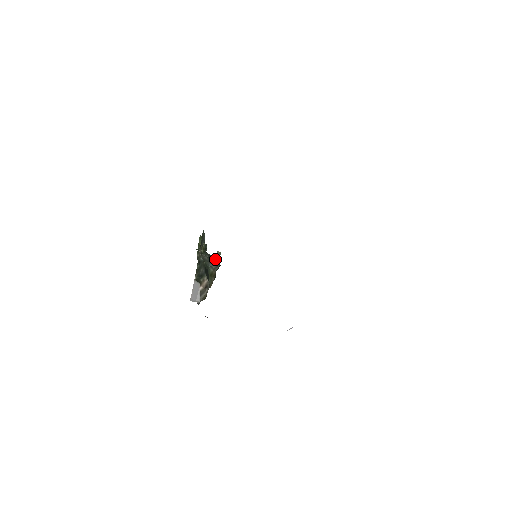
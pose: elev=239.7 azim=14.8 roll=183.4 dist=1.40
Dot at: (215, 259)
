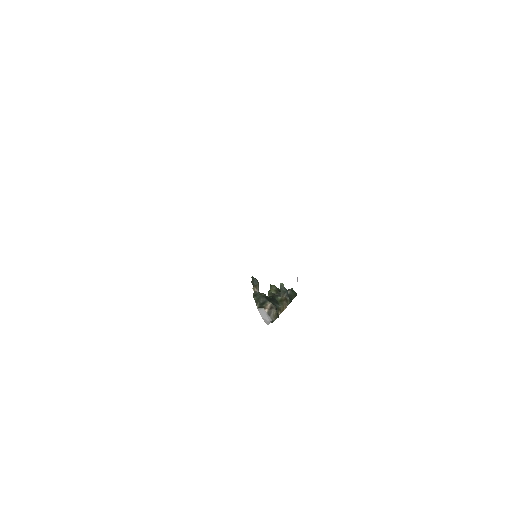
Dot at: (281, 290)
